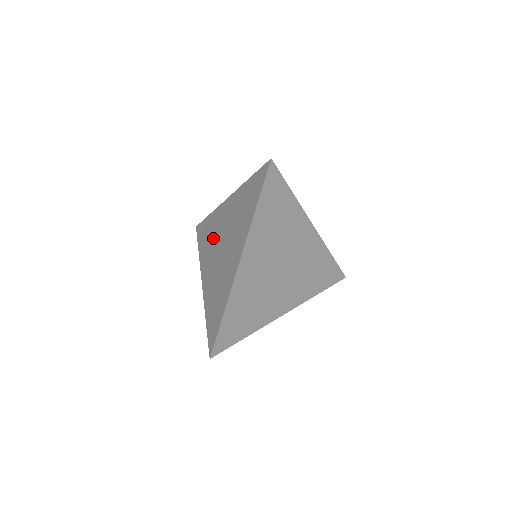
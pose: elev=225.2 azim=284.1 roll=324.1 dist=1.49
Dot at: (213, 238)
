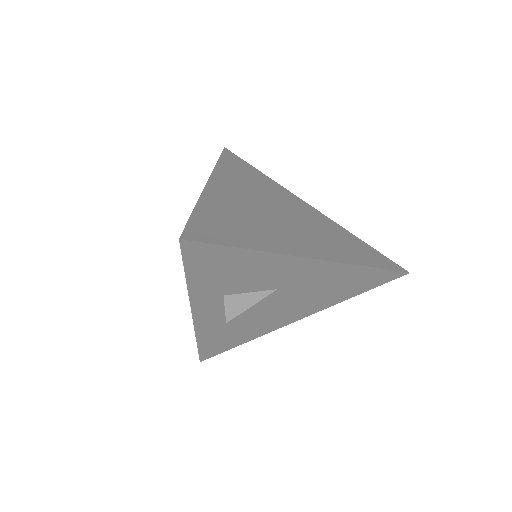
Dot at: occluded
